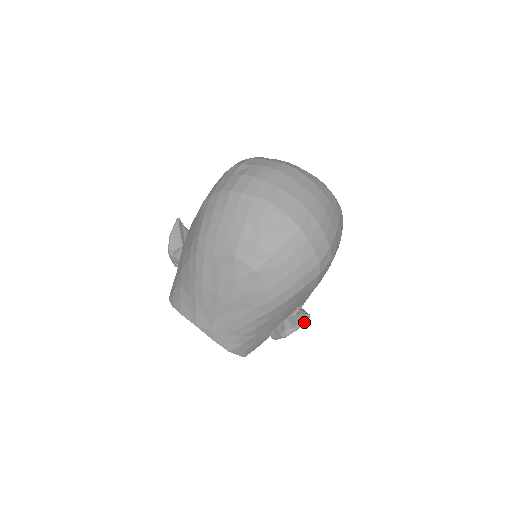
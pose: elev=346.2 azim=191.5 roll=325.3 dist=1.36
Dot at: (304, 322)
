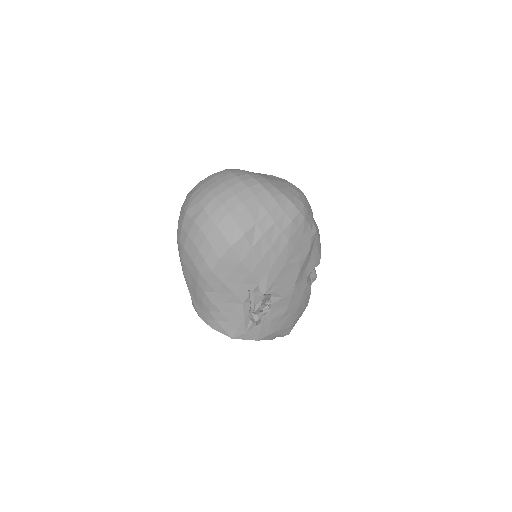
Dot at: (253, 300)
